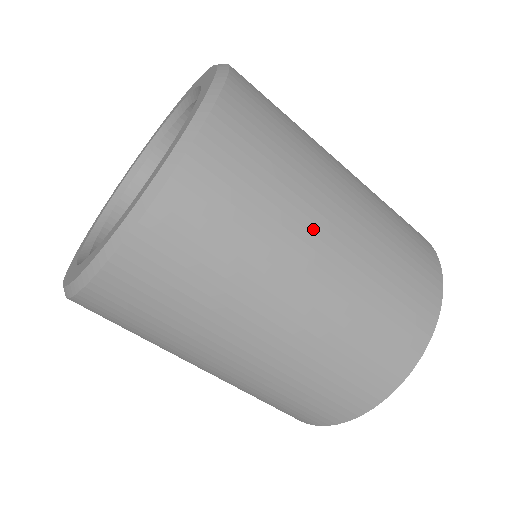
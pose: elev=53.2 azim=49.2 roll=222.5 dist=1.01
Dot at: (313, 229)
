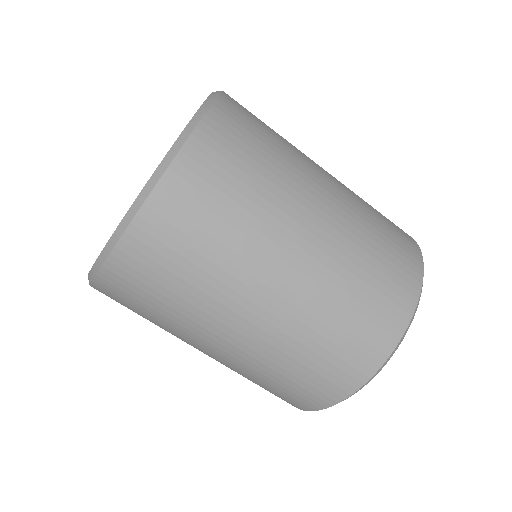
Dot at: (309, 166)
